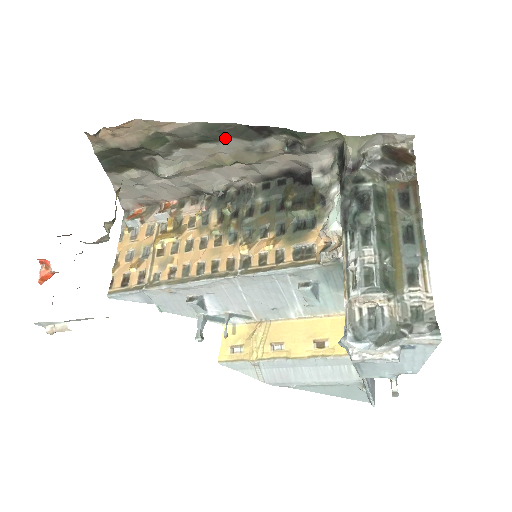
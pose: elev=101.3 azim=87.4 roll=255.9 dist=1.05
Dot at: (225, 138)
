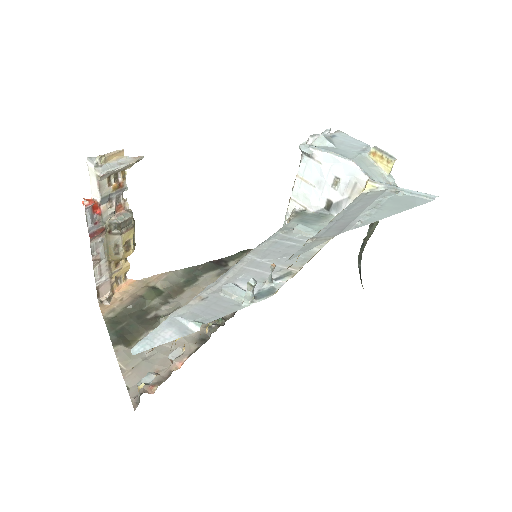
Dot at: (201, 277)
